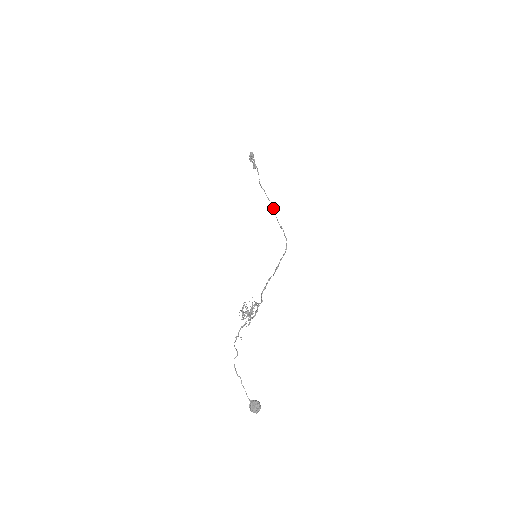
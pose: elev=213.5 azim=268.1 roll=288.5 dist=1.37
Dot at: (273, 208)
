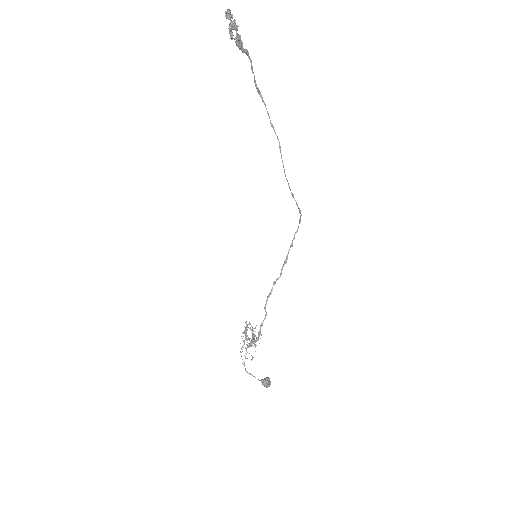
Dot at: occluded
